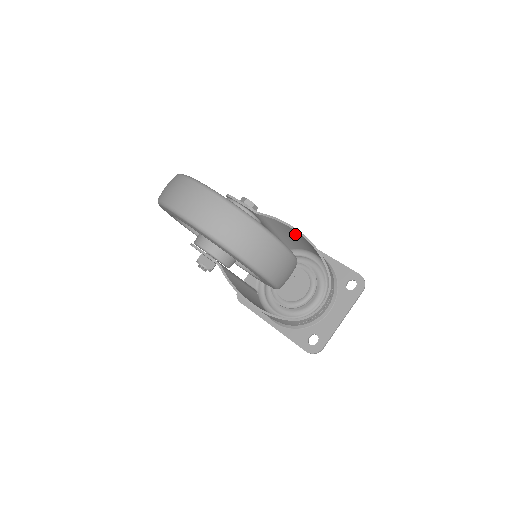
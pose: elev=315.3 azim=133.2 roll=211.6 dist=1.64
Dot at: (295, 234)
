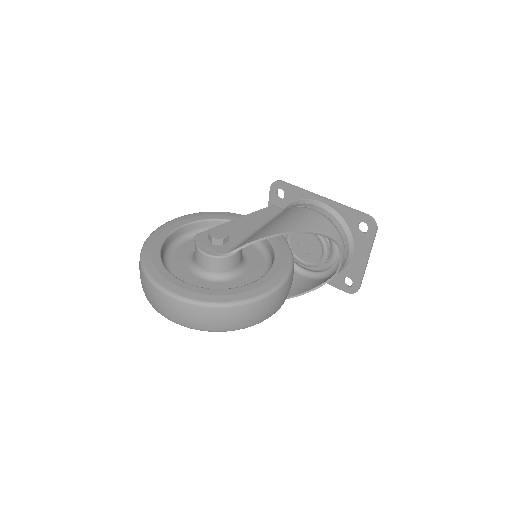
Dot at: occluded
